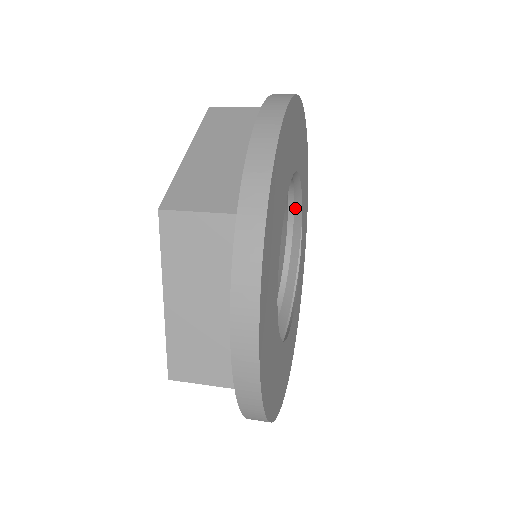
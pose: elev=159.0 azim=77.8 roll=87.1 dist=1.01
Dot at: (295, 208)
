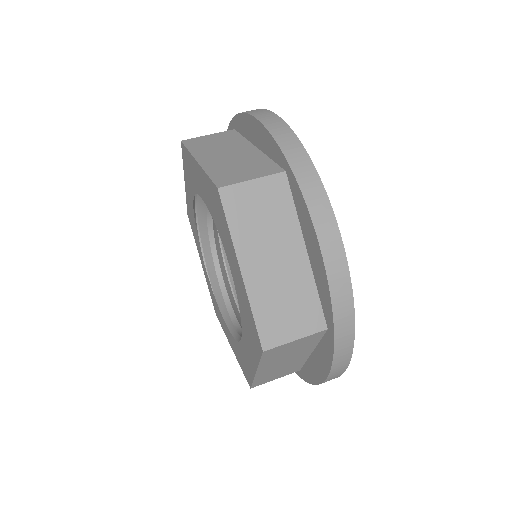
Dot at: occluded
